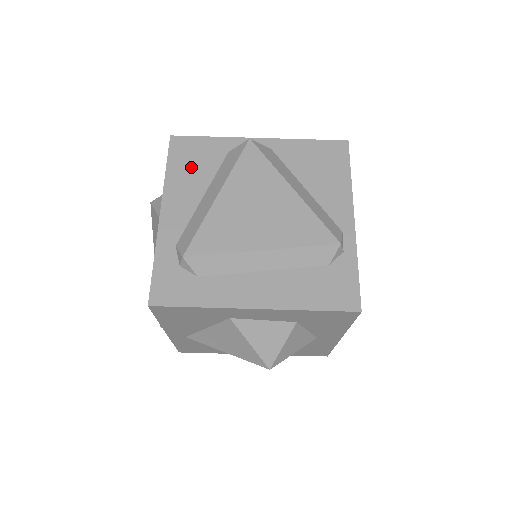
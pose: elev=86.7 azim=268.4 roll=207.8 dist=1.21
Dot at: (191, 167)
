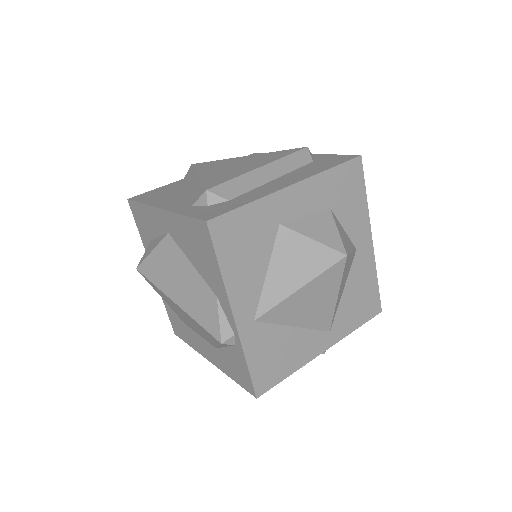
Dot at: (160, 195)
